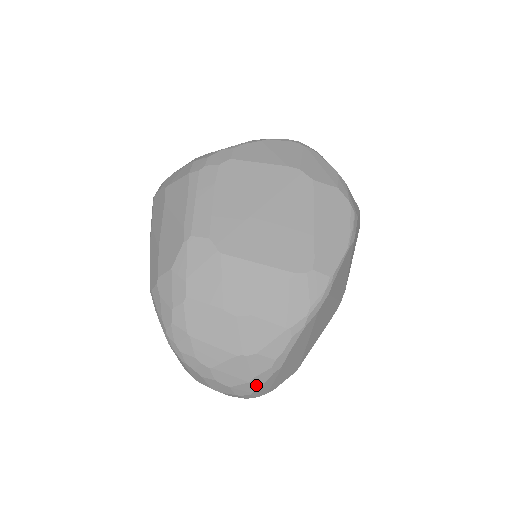
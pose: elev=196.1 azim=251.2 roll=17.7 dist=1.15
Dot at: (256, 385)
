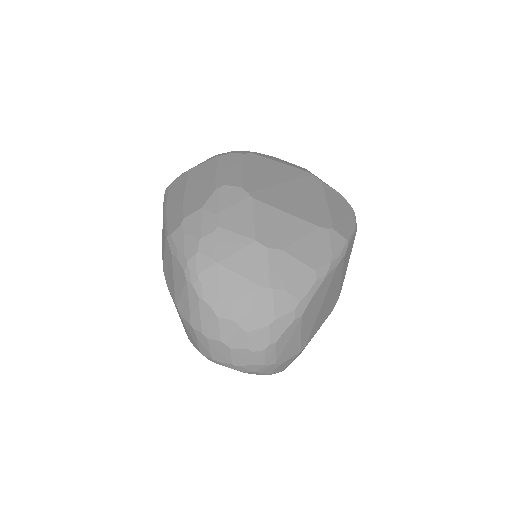
Dot at: (274, 333)
